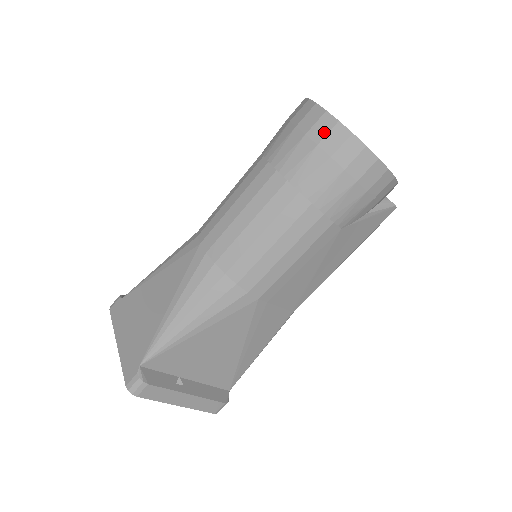
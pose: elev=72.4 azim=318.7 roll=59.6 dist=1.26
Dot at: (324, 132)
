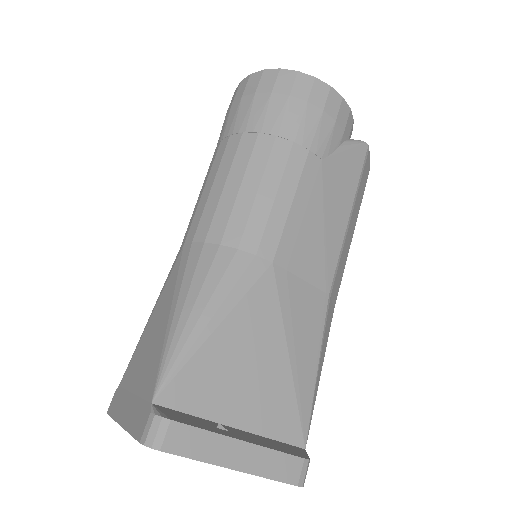
Dot at: (256, 83)
